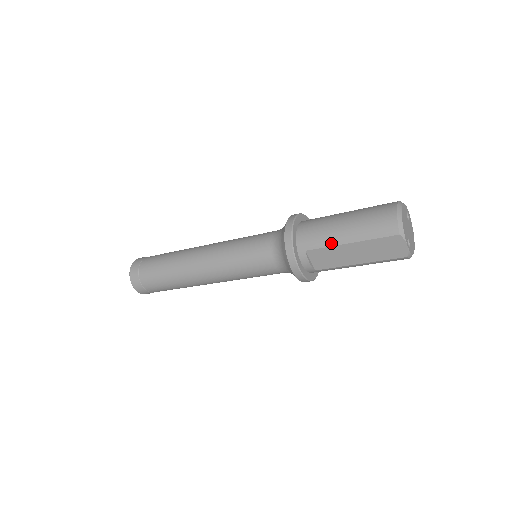
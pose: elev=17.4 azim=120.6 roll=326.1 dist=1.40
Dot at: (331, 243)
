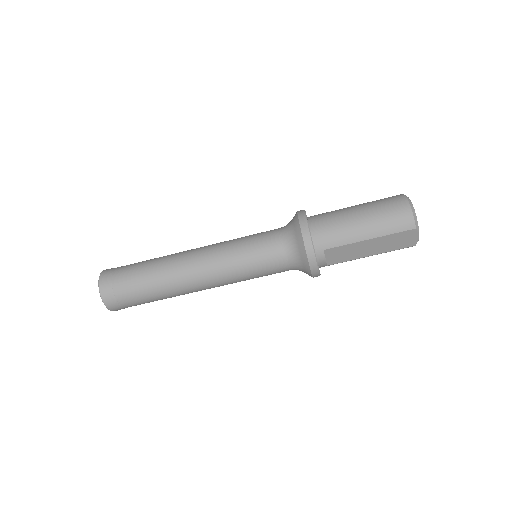
Dot at: (350, 241)
